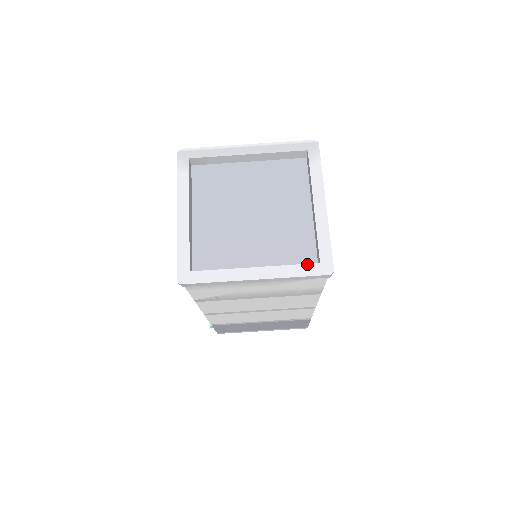
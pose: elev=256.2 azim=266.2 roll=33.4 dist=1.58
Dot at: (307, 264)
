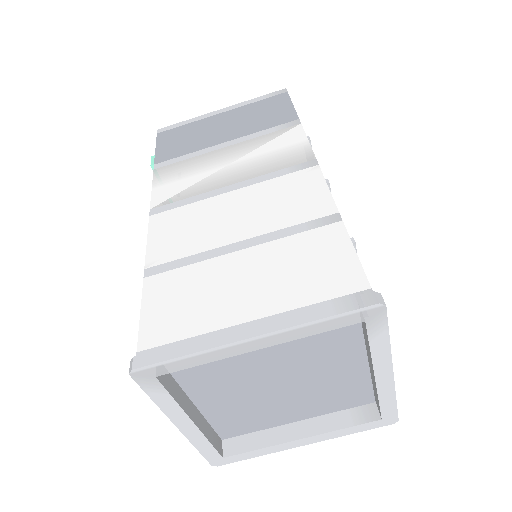
Dot at: (365, 424)
